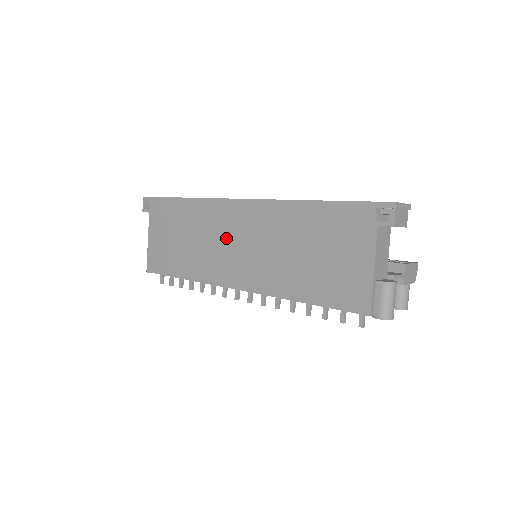
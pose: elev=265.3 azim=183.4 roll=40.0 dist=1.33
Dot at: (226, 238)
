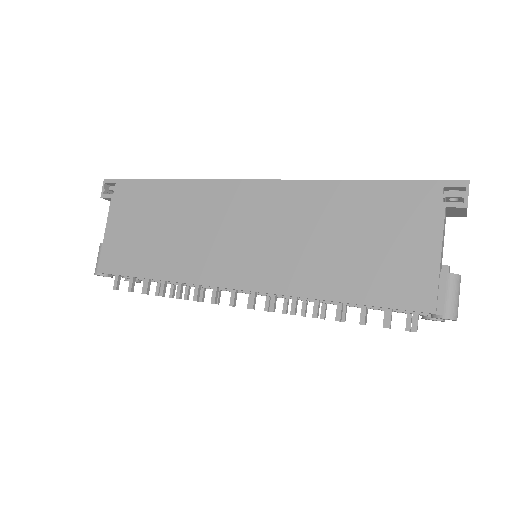
Dot at: (228, 226)
